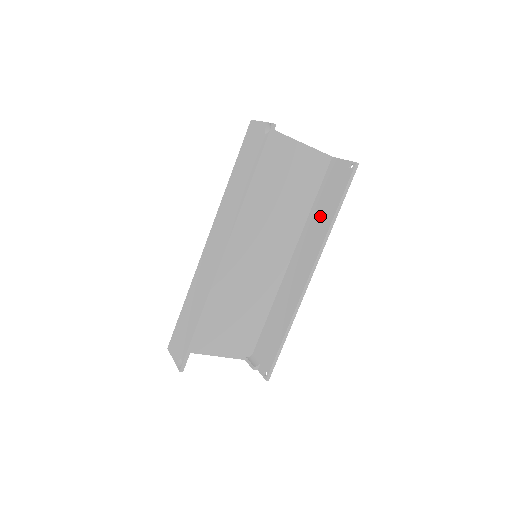
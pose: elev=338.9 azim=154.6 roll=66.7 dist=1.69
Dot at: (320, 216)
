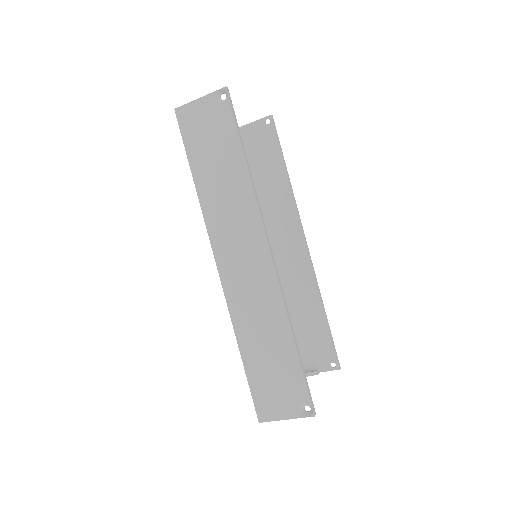
Dot at: (268, 186)
